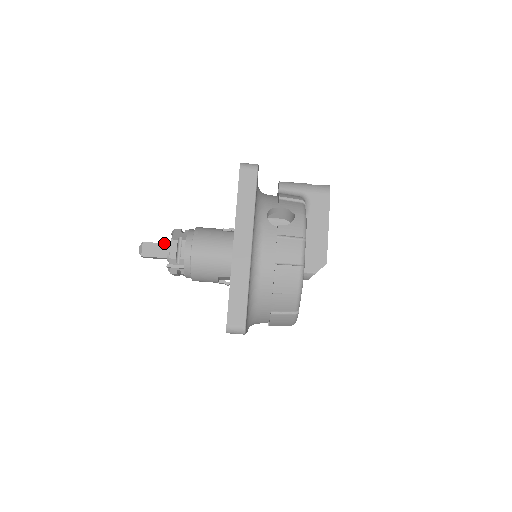
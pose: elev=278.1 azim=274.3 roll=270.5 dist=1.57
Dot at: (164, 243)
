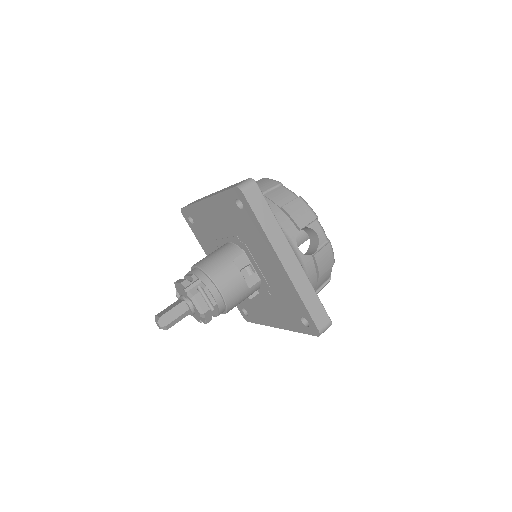
Dot at: (175, 302)
